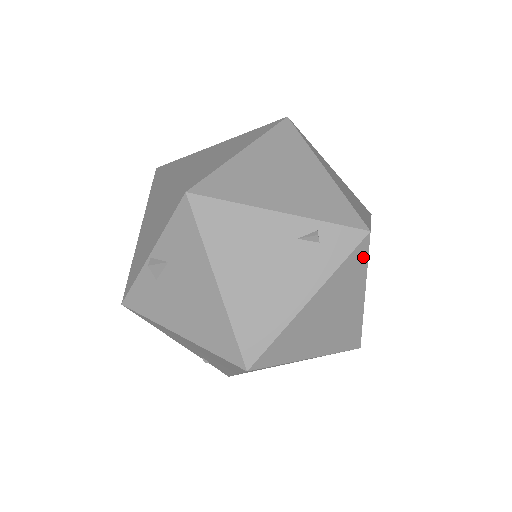
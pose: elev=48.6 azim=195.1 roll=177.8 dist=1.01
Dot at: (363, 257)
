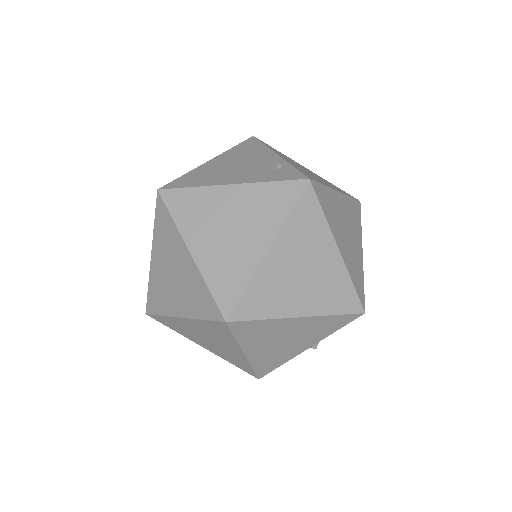
Dot at: (291, 199)
